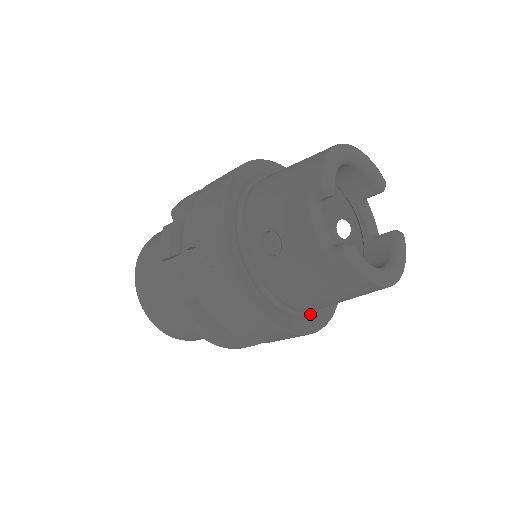
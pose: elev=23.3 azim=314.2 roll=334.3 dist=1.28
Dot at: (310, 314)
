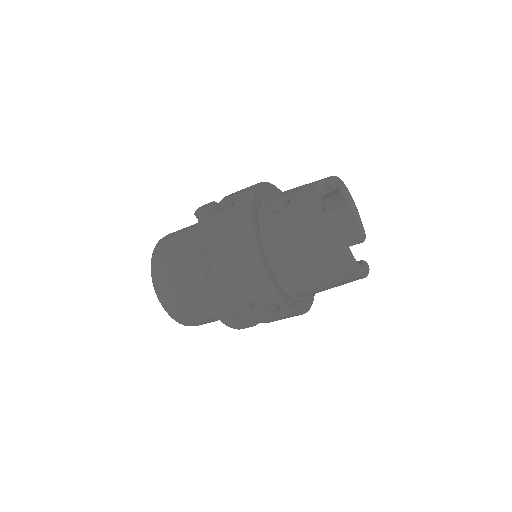
Dot at: (282, 289)
